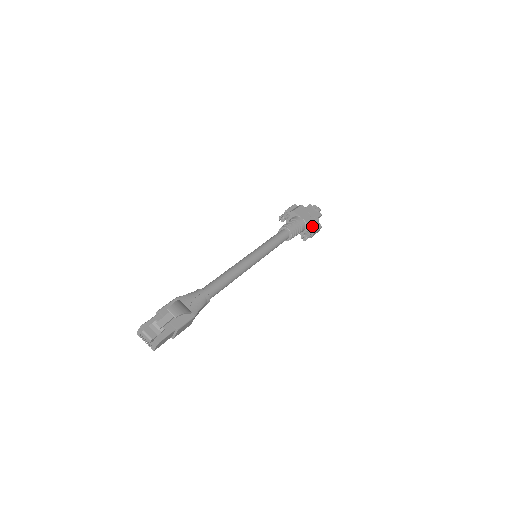
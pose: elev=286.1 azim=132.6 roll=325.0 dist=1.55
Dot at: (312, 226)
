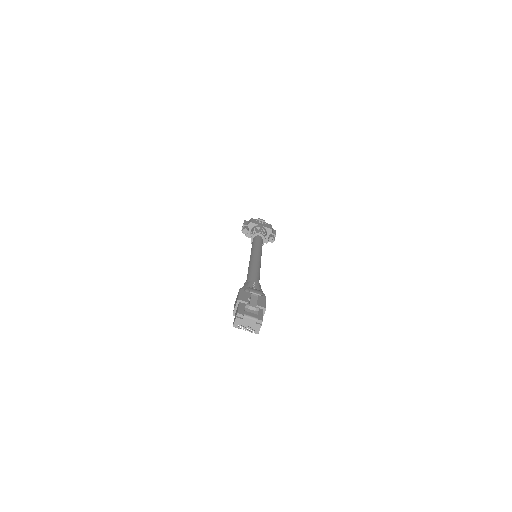
Dot at: (271, 230)
